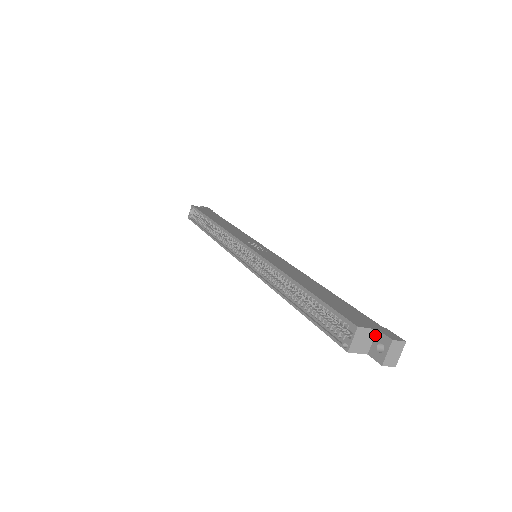
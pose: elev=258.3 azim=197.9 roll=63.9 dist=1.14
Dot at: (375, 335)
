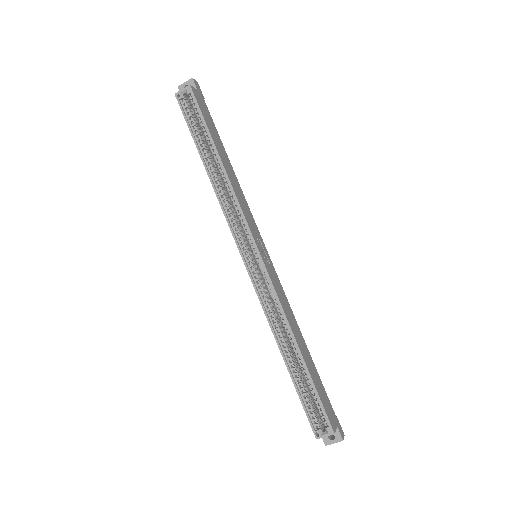
Dot at: occluded
